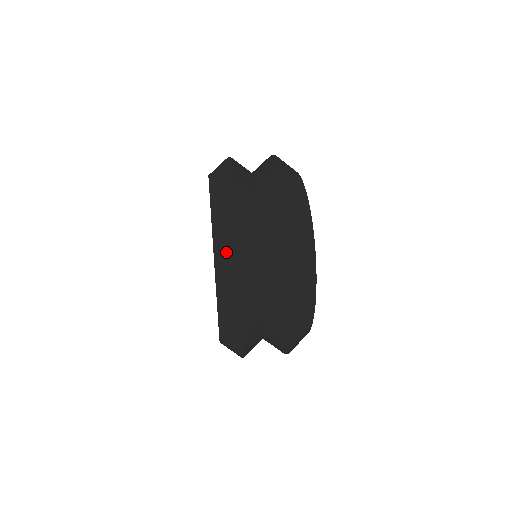
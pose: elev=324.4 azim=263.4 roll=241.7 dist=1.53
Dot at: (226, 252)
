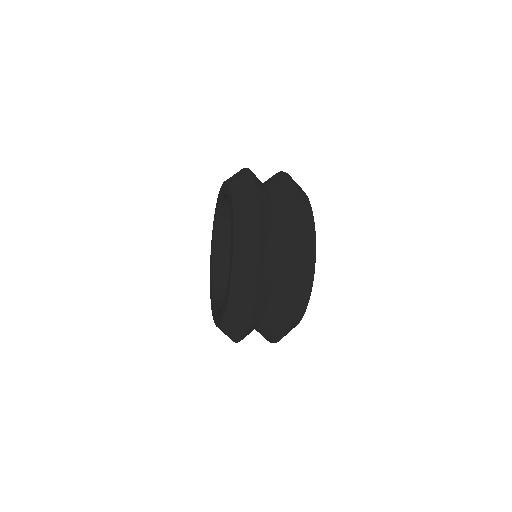
Dot at: (245, 232)
